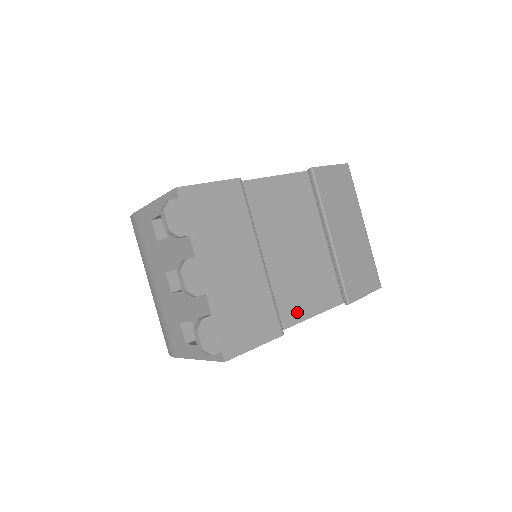
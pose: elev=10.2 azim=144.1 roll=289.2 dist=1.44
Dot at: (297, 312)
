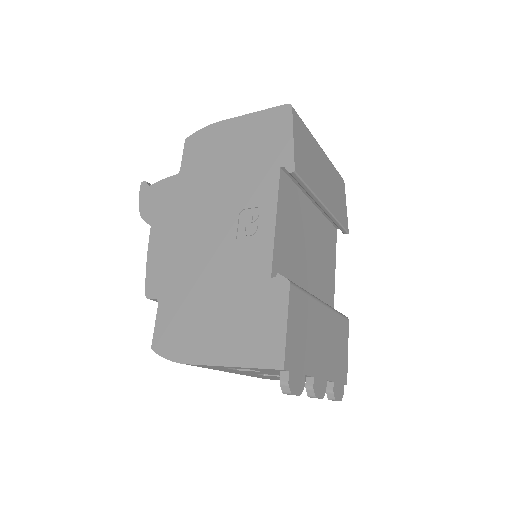
Dot at: (331, 283)
